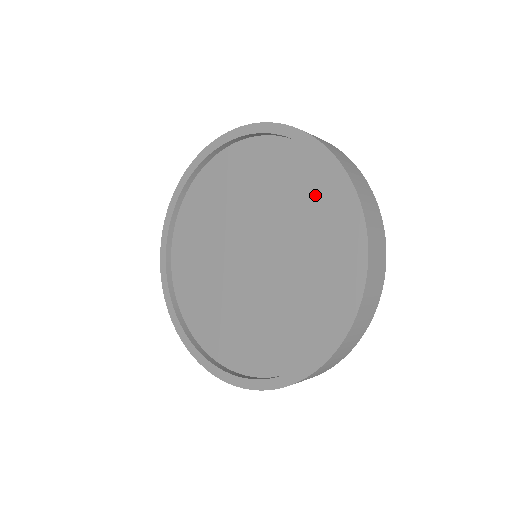
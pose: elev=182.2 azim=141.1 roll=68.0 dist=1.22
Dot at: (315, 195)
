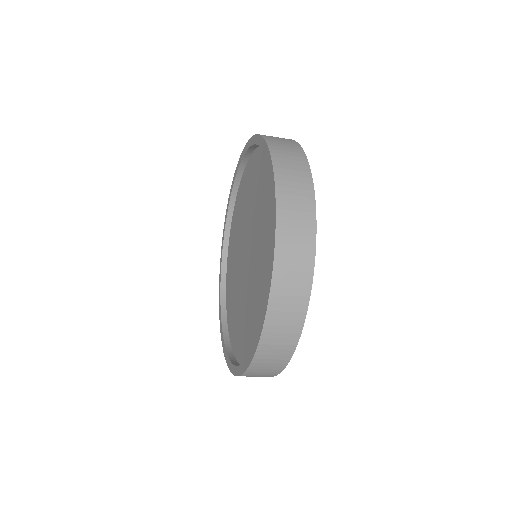
Dot at: (269, 265)
